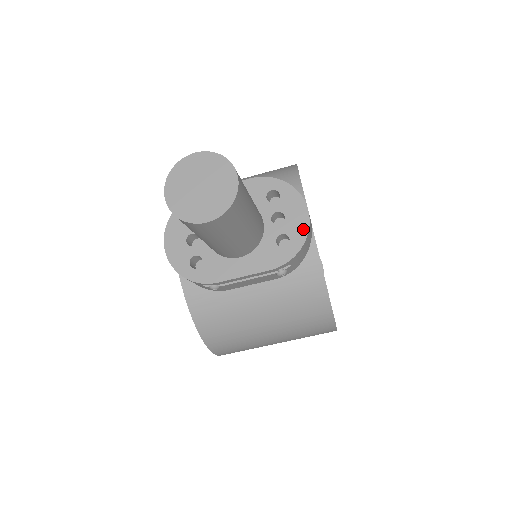
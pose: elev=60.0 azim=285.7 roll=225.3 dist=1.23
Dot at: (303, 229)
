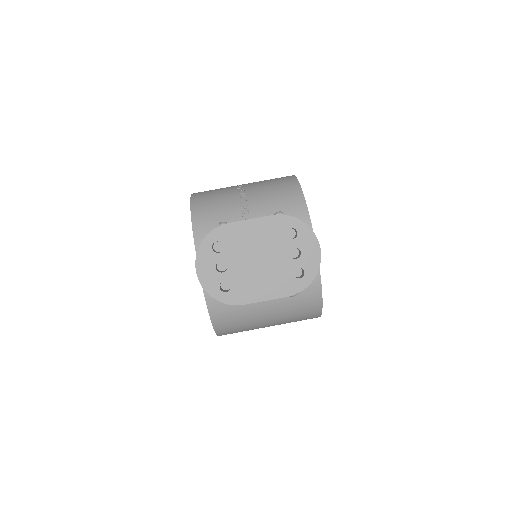
Dot at: (315, 264)
